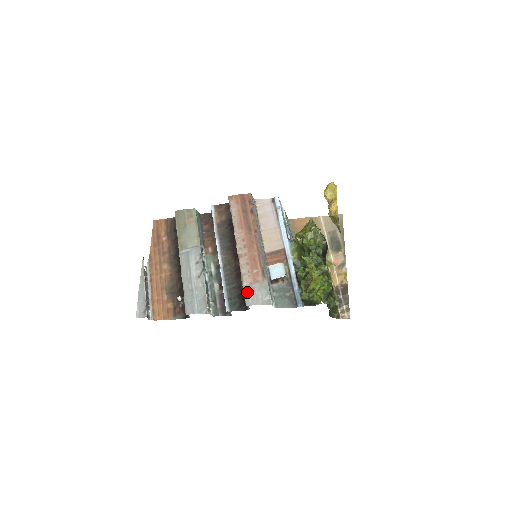
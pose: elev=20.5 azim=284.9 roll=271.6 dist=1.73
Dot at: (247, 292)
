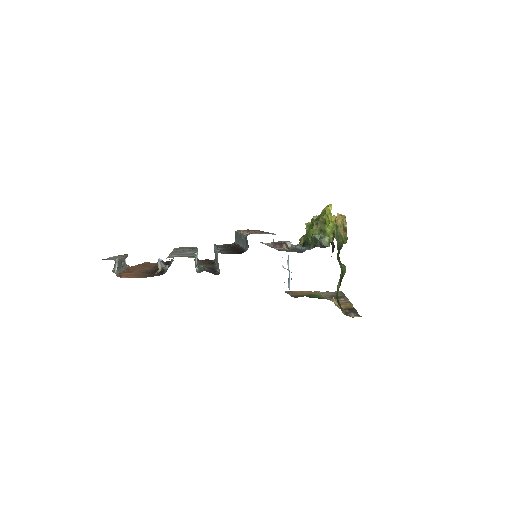
Dot at: occluded
